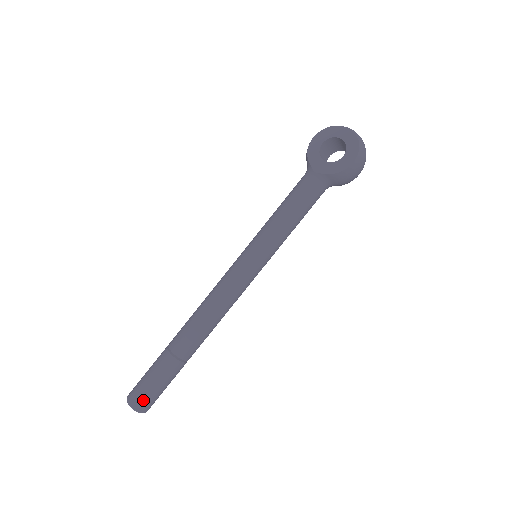
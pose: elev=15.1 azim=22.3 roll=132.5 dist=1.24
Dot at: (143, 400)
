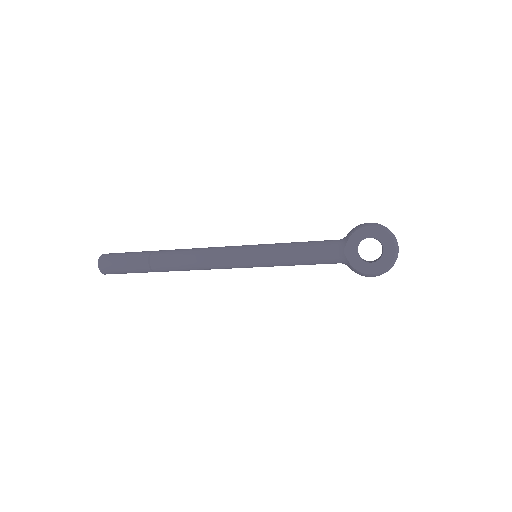
Dot at: (109, 270)
